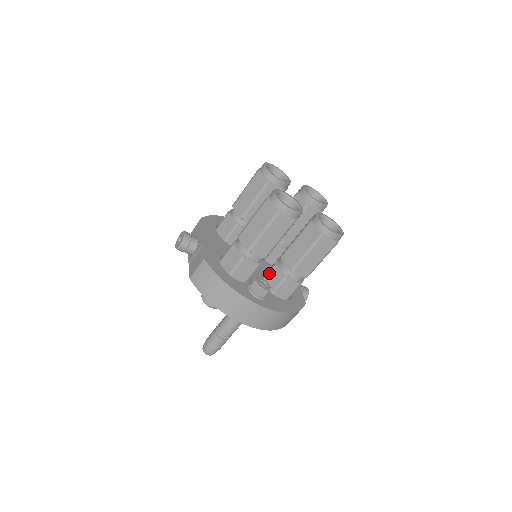
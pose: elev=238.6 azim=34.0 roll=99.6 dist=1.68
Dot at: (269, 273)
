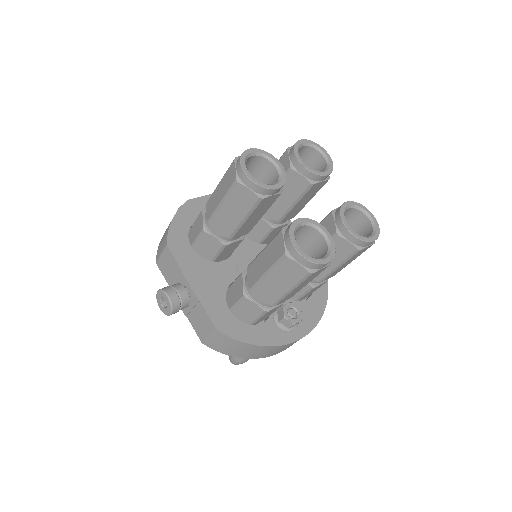
Dot at: occluded
